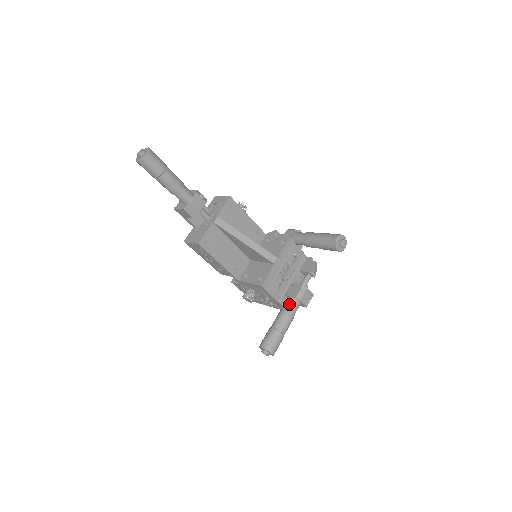
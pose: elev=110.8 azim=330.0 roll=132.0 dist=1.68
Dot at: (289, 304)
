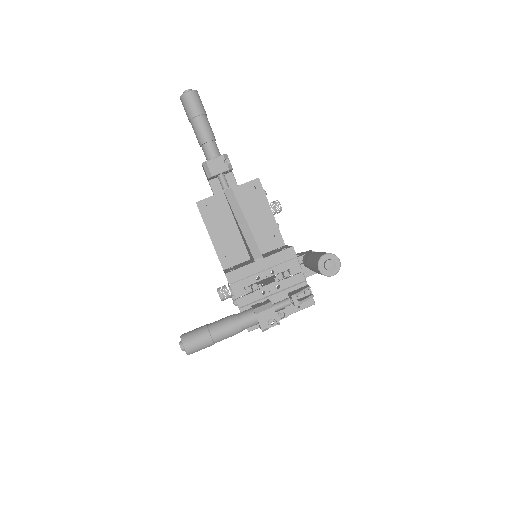
Dot at: (242, 312)
